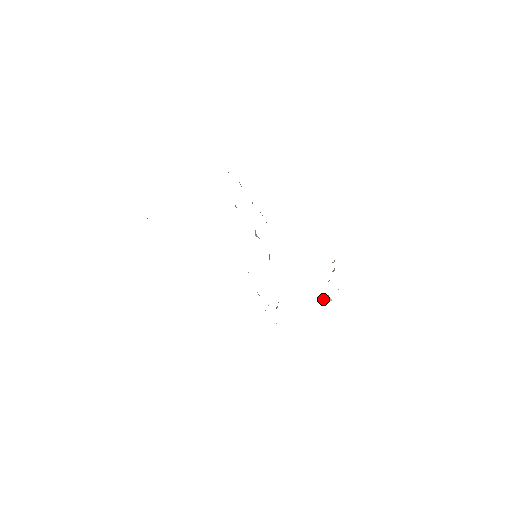
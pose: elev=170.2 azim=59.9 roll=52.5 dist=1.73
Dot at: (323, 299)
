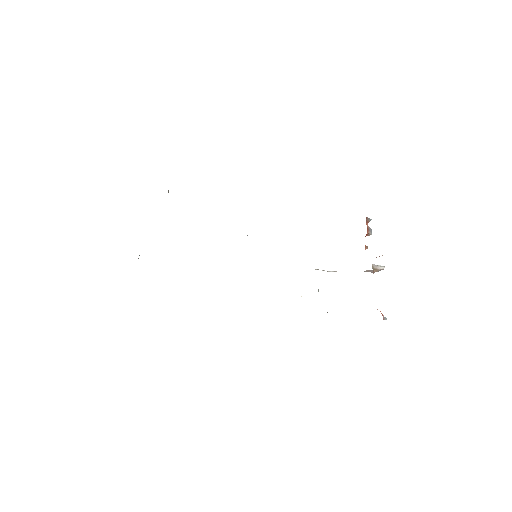
Dot at: (371, 270)
